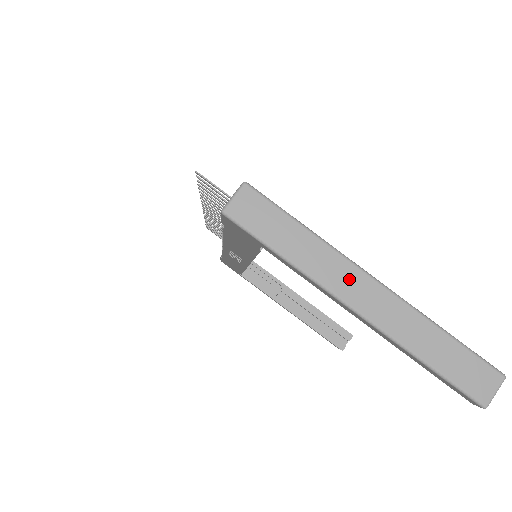
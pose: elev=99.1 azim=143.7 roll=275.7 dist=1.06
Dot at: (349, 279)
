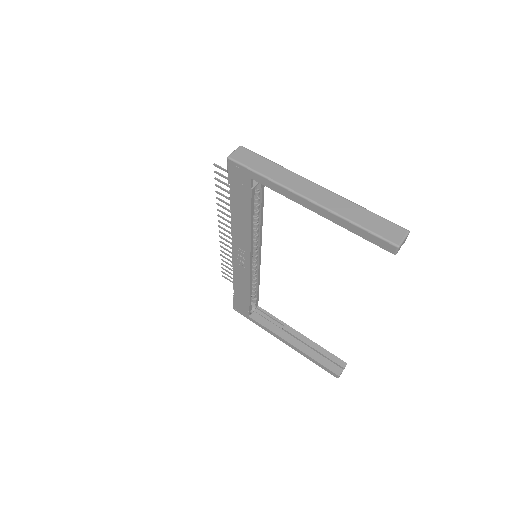
Dot at: (302, 184)
